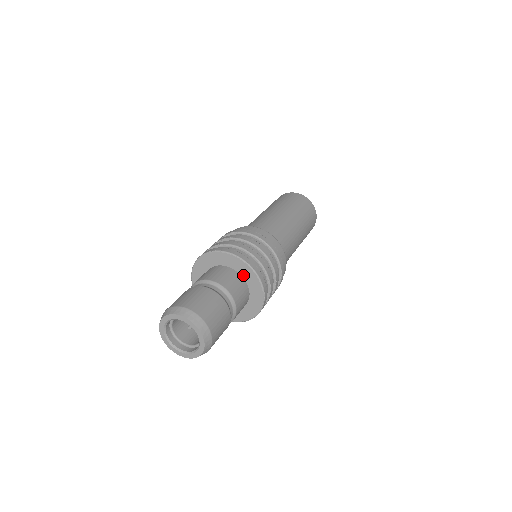
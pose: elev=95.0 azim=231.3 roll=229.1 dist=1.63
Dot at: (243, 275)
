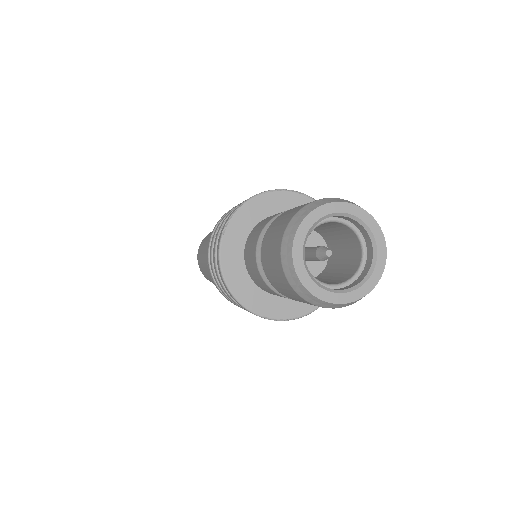
Dot at: occluded
